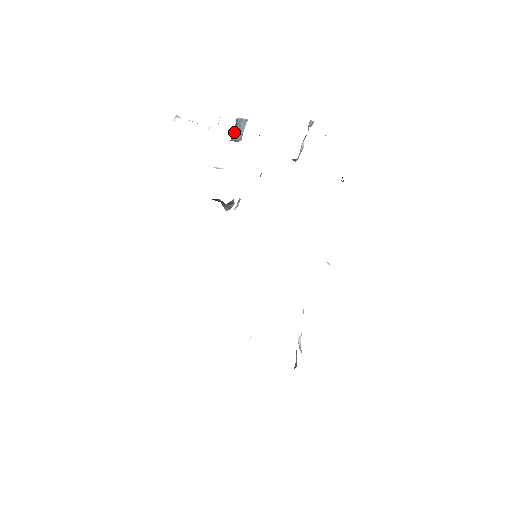
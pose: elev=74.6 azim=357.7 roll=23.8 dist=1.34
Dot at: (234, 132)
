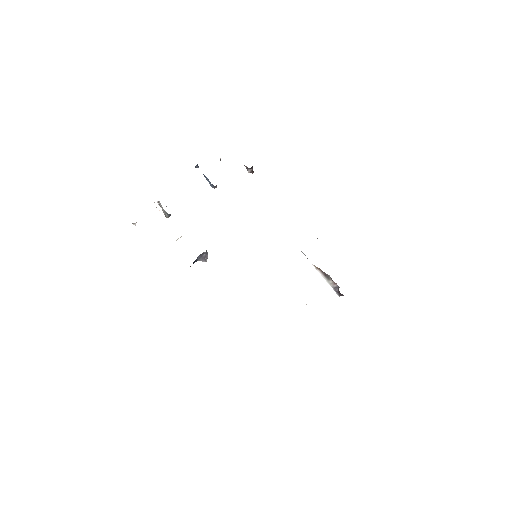
Dot at: occluded
